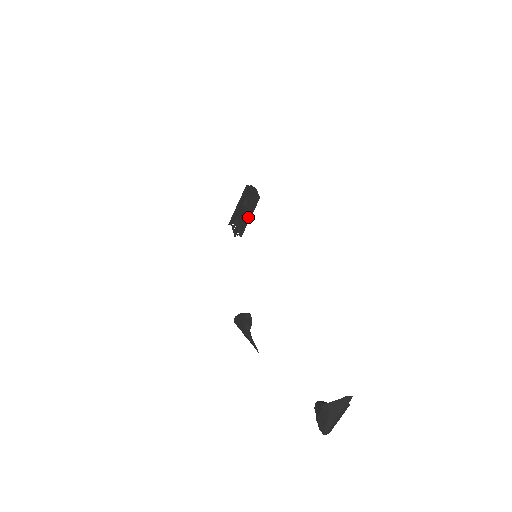
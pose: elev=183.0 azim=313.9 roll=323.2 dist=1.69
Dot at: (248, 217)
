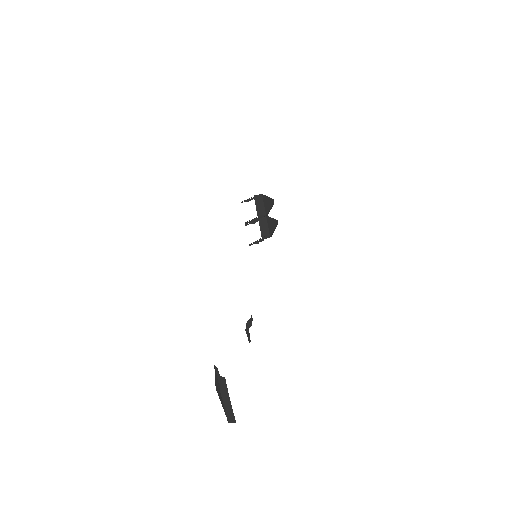
Dot at: (254, 223)
